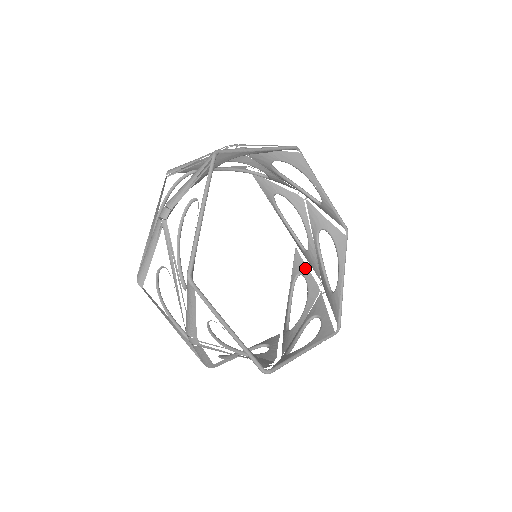
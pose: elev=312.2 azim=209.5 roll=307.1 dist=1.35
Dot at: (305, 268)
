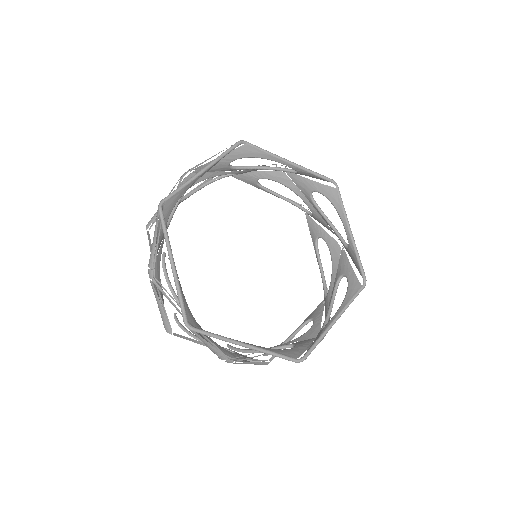
Dot at: (319, 316)
